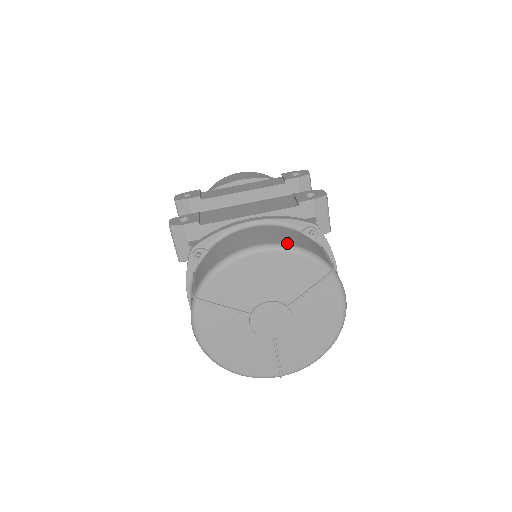
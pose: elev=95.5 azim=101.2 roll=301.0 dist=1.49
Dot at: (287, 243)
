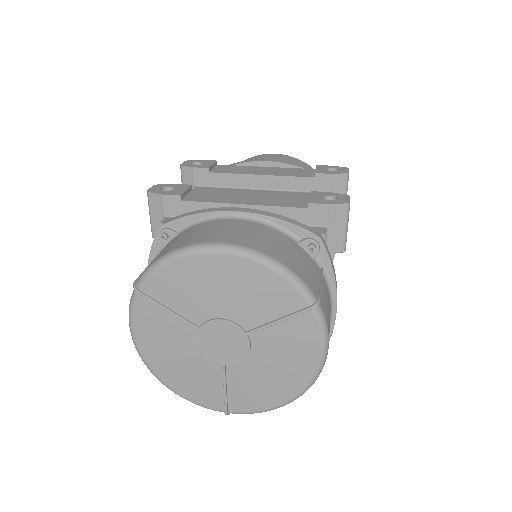
Dot at: (263, 251)
